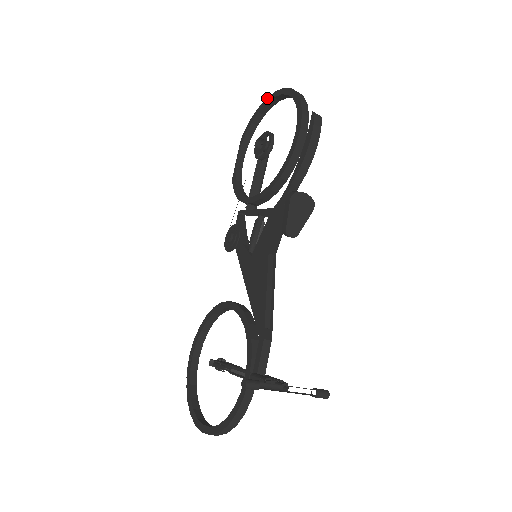
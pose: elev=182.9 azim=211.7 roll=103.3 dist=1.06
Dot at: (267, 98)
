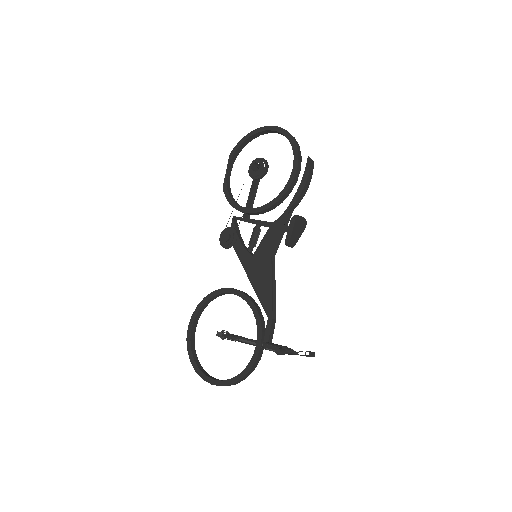
Dot at: (258, 128)
